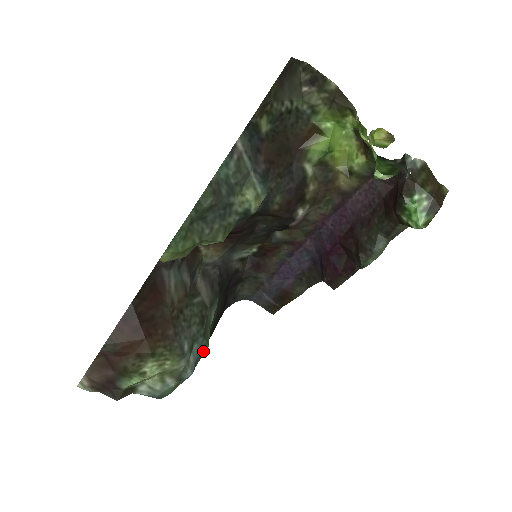
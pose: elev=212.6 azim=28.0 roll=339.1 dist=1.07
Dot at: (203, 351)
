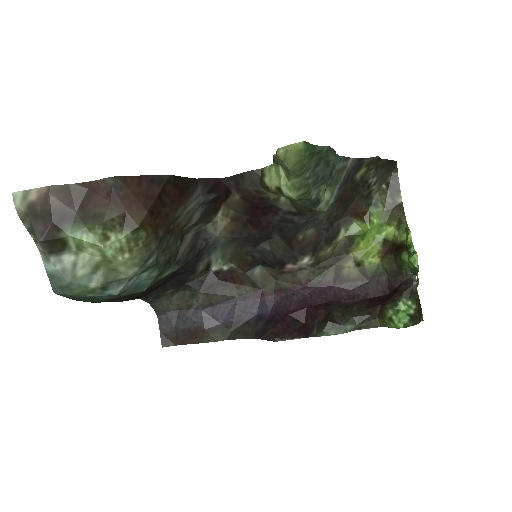
Dot at: (139, 288)
